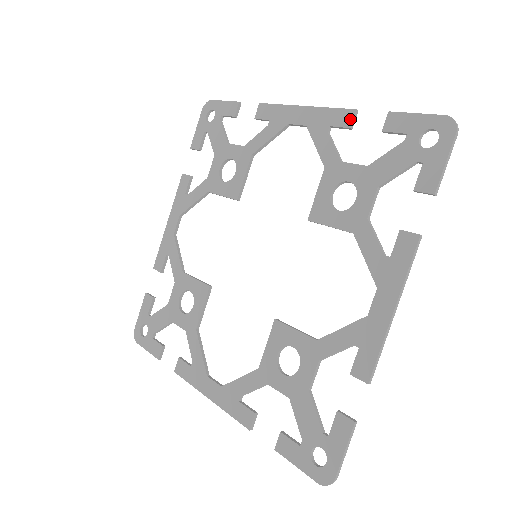
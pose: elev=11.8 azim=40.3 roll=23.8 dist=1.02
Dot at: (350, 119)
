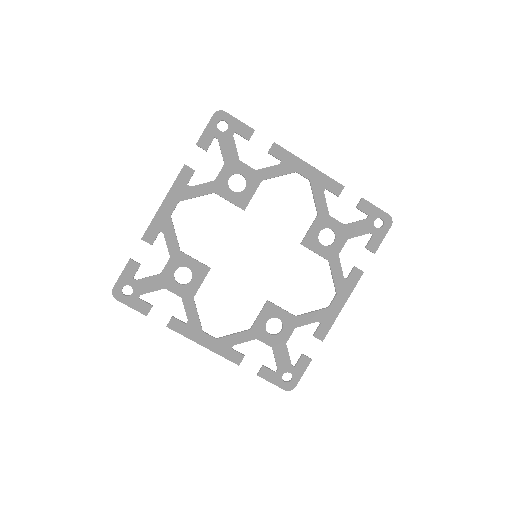
Dot at: (340, 191)
